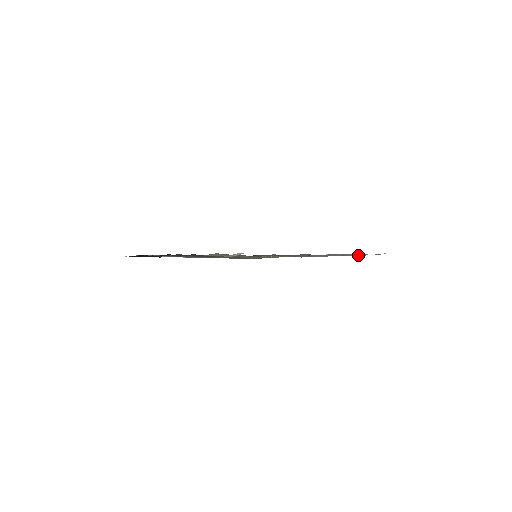
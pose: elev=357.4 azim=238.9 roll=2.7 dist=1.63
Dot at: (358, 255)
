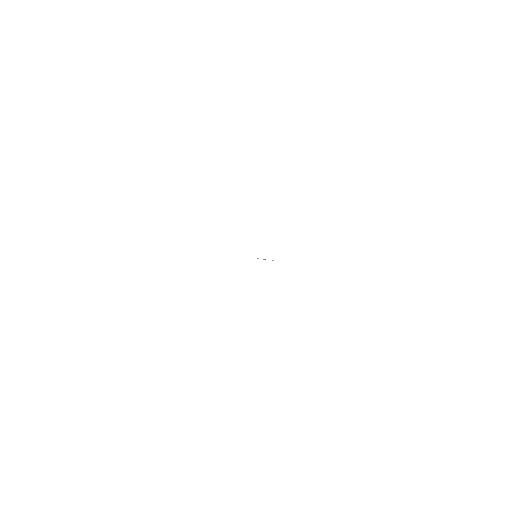
Dot at: occluded
